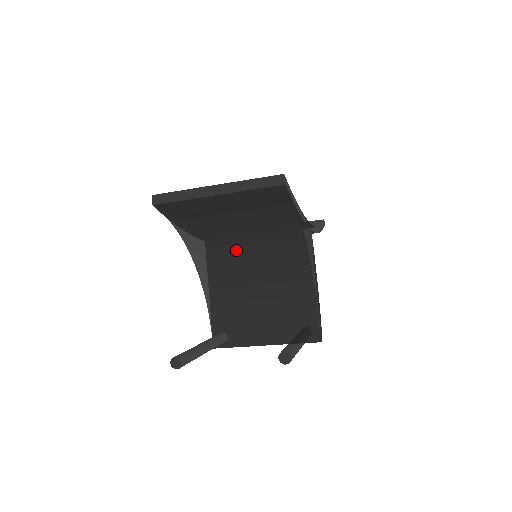
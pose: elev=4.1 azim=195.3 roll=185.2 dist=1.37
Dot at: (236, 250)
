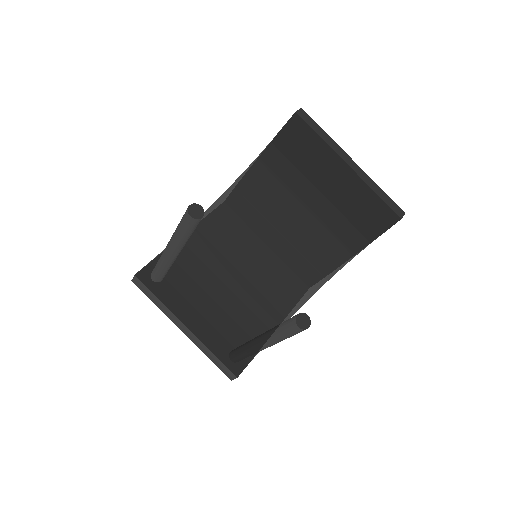
Dot at: (269, 227)
